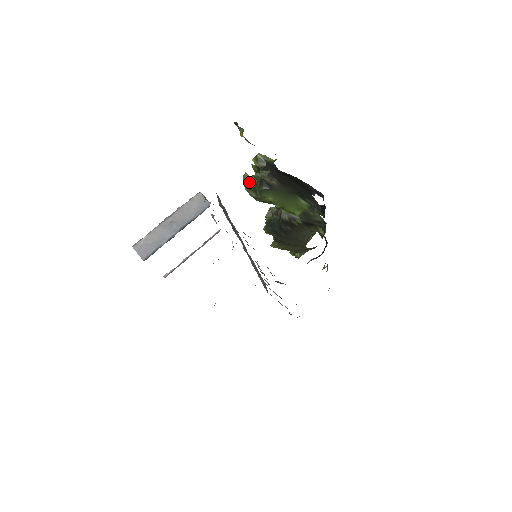
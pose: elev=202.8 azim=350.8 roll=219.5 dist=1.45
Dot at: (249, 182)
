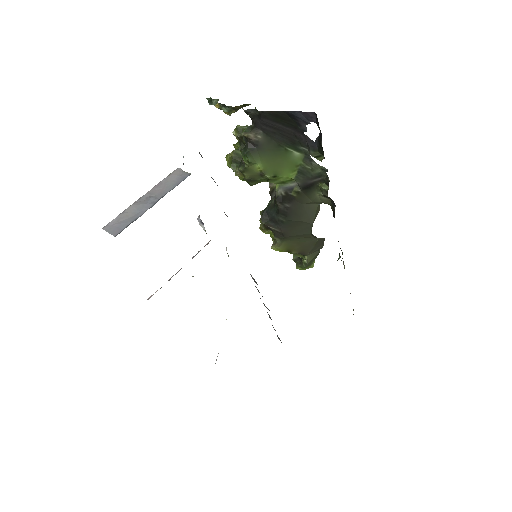
Dot at: (233, 157)
